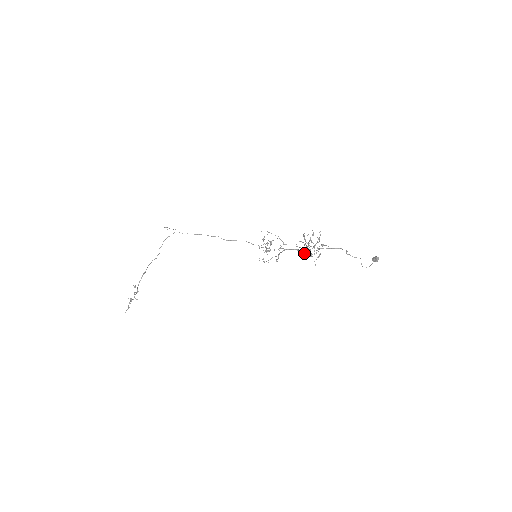
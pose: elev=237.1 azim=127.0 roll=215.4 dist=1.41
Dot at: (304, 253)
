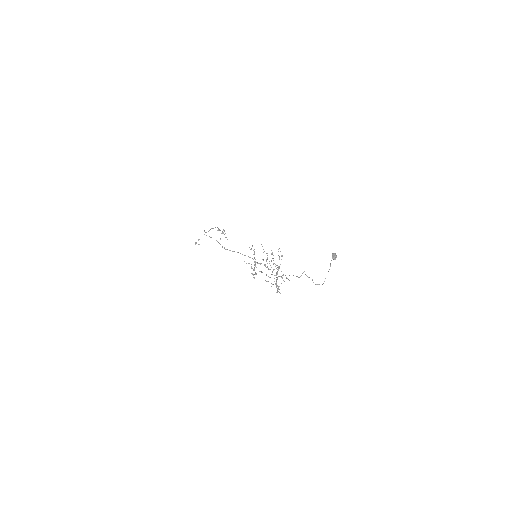
Dot at: occluded
